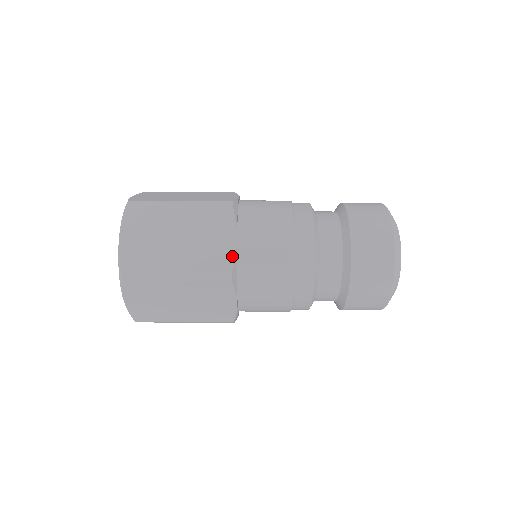
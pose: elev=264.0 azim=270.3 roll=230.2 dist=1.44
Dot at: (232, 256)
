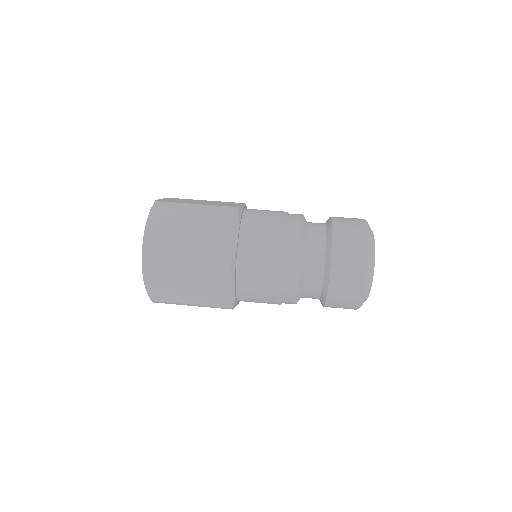
Dot at: (240, 206)
